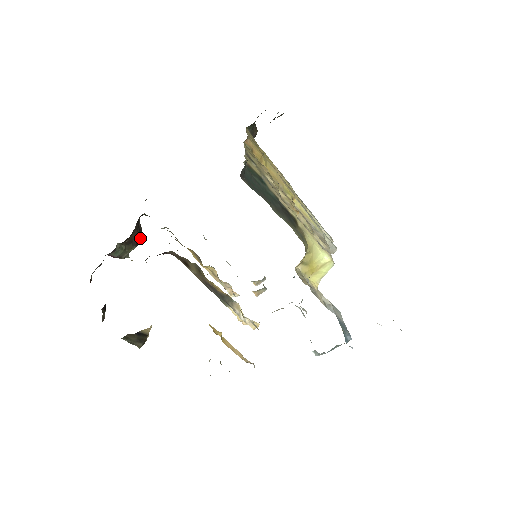
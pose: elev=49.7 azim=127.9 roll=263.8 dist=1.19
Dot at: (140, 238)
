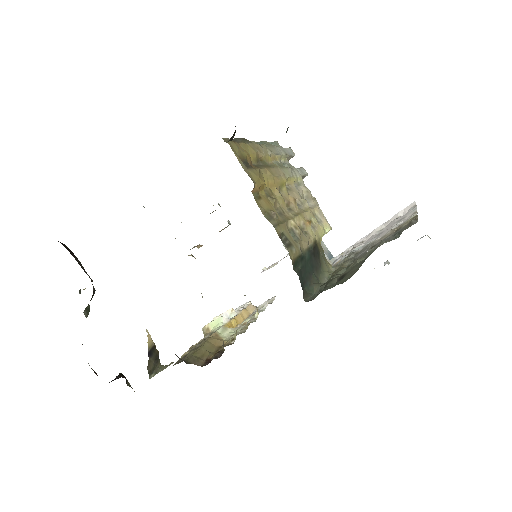
Dot at: (83, 268)
